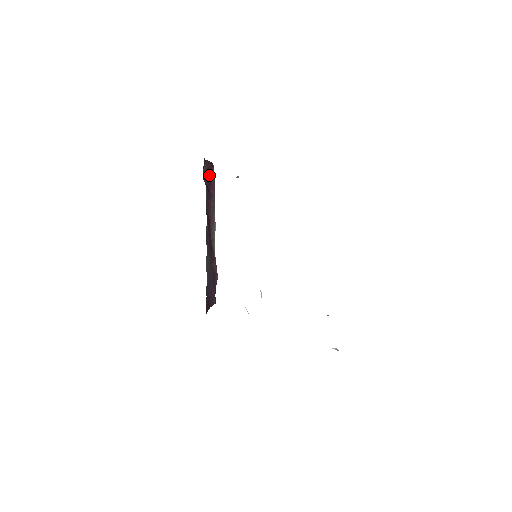
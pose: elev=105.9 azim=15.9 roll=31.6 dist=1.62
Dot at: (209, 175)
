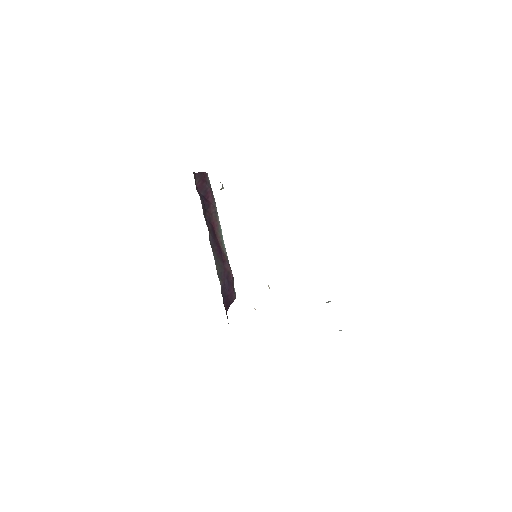
Dot at: (204, 185)
